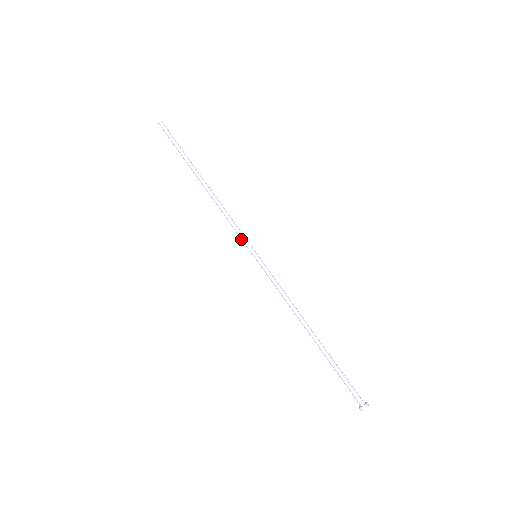
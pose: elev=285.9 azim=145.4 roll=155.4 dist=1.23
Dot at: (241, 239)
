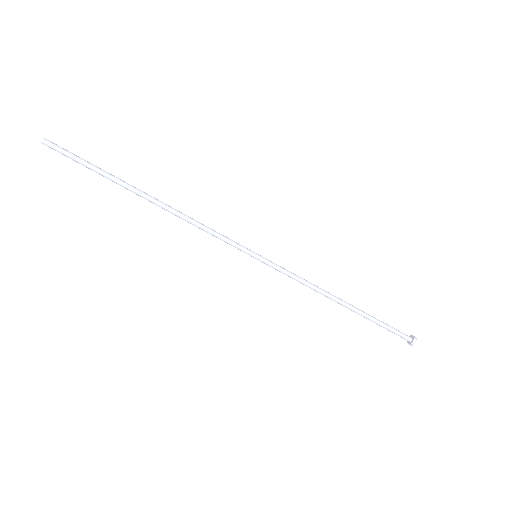
Dot at: occluded
